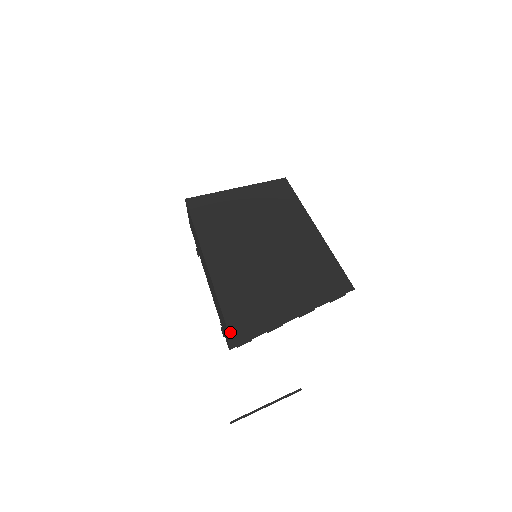
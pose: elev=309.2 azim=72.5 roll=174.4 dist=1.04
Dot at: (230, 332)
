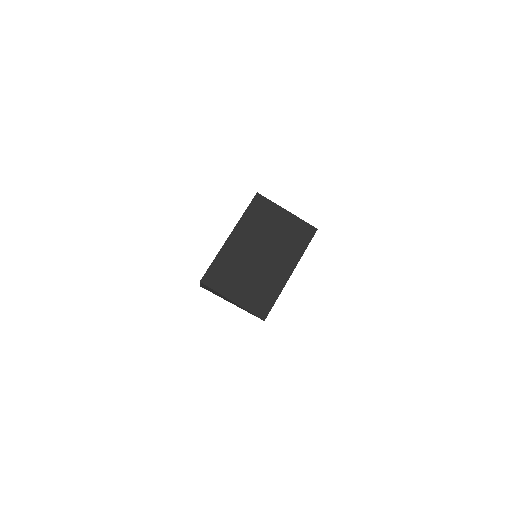
Dot at: (201, 284)
